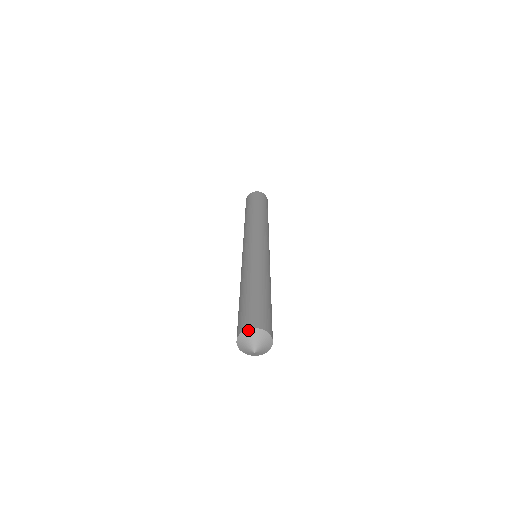
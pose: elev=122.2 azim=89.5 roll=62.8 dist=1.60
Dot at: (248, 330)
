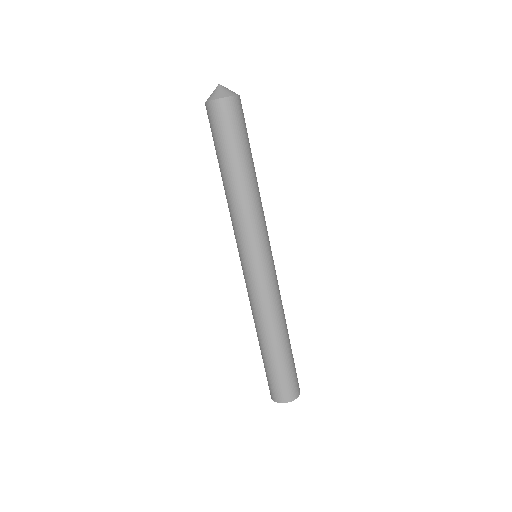
Dot at: occluded
